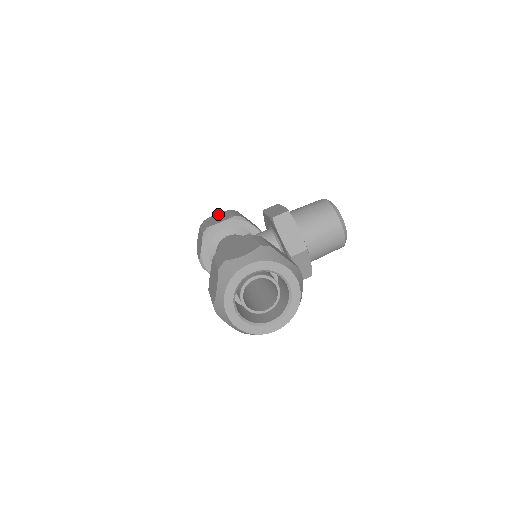
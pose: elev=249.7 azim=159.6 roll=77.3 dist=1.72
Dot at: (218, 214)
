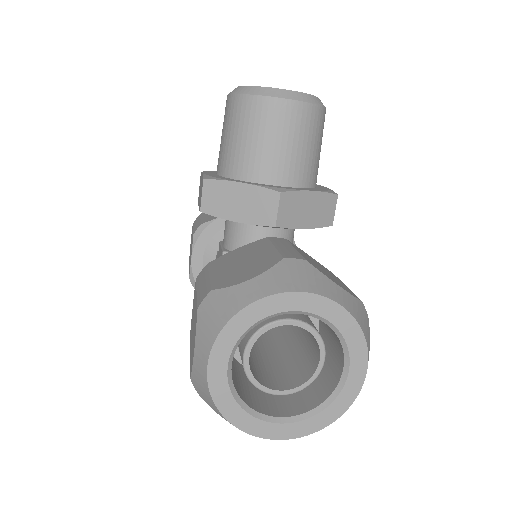
Dot at: occluded
